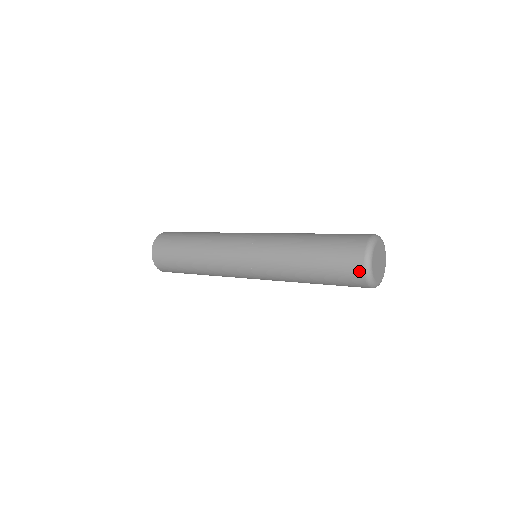
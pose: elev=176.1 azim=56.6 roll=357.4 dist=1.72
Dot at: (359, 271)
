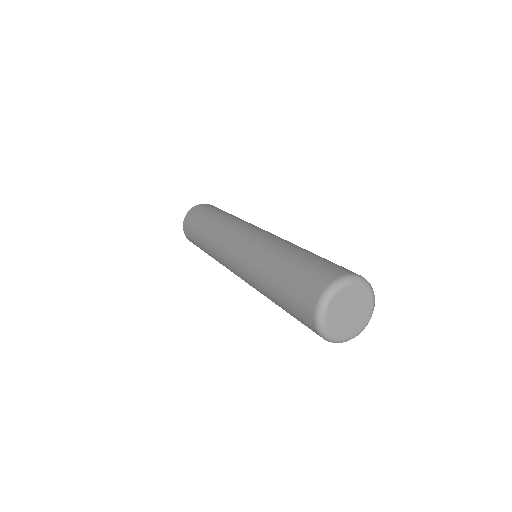
Dot at: (310, 318)
